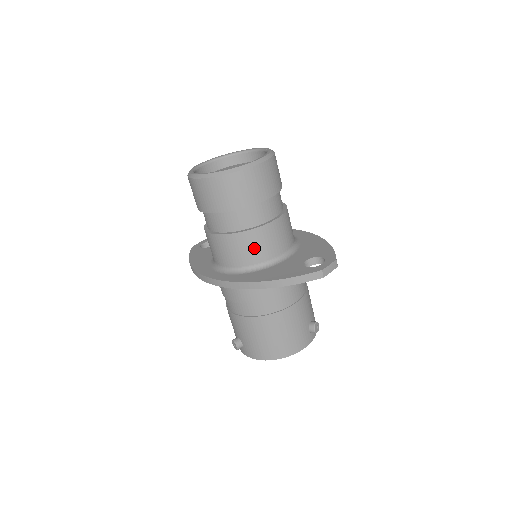
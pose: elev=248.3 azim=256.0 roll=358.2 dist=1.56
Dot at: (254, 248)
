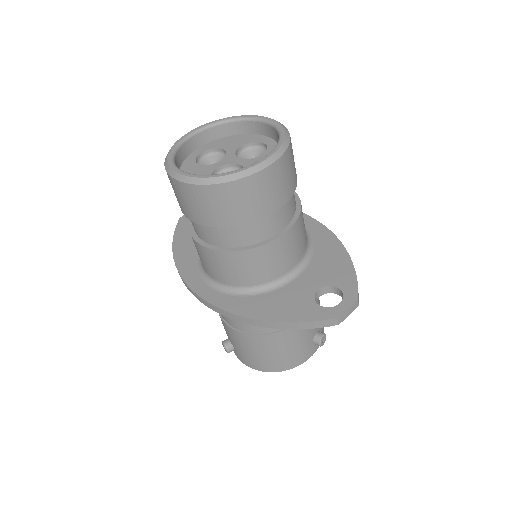
Dot at: (251, 269)
